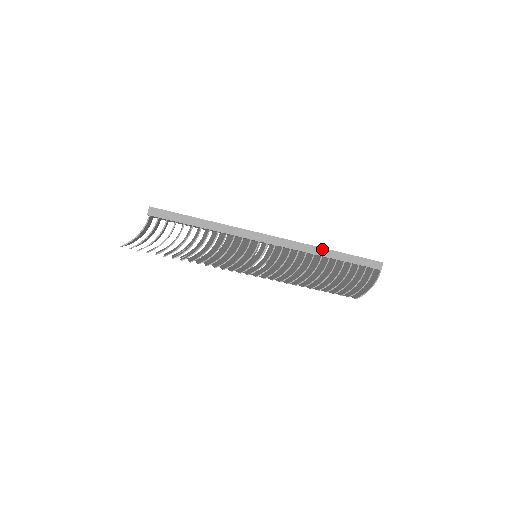
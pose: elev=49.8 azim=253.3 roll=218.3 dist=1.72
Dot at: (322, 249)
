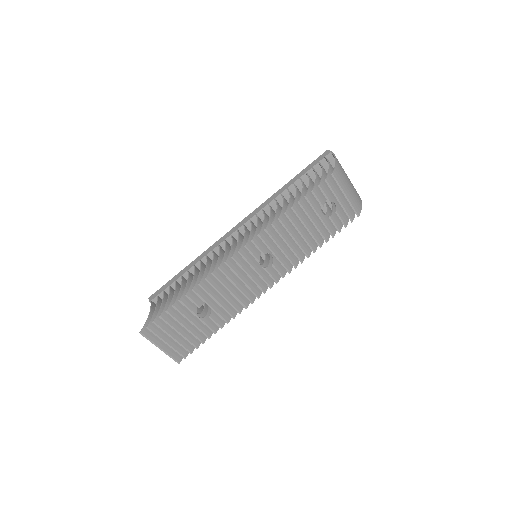
Dot at: (277, 192)
